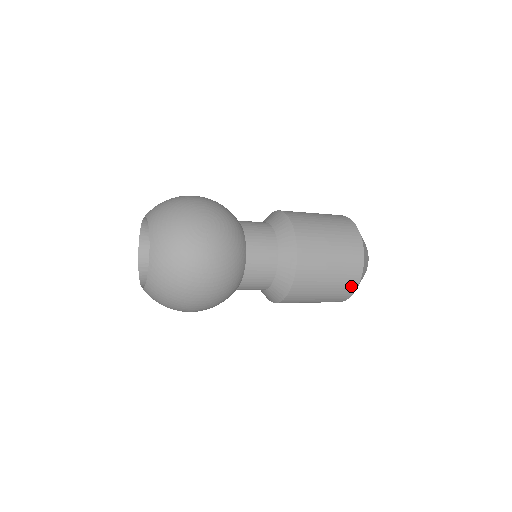
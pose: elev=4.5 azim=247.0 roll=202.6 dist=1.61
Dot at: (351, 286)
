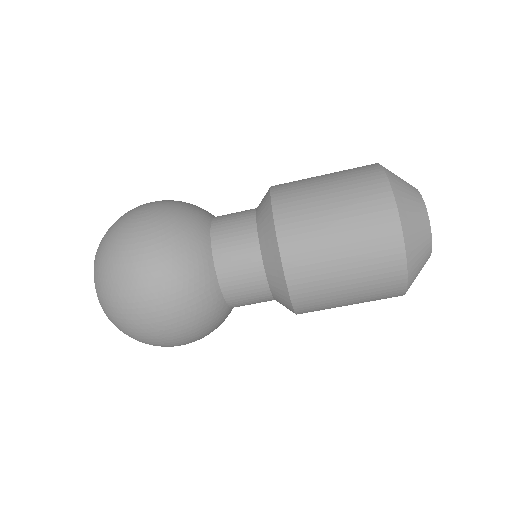
Dot at: (388, 232)
